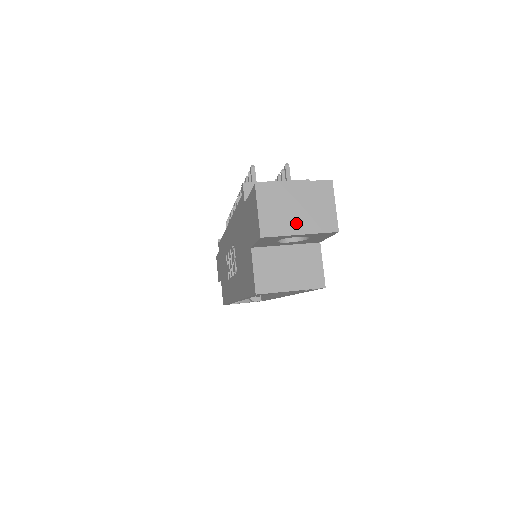
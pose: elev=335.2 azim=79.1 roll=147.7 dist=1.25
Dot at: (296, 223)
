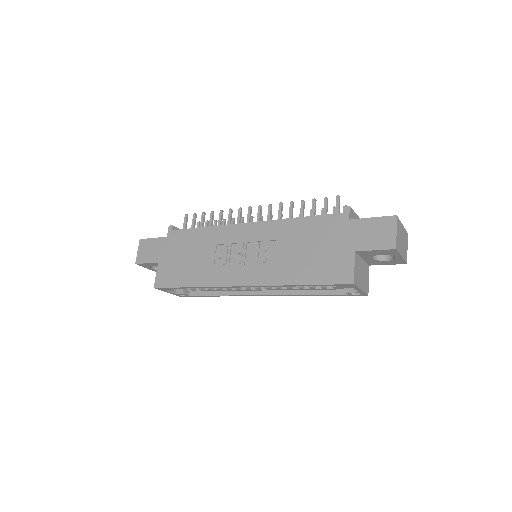
Dot at: (402, 249)
